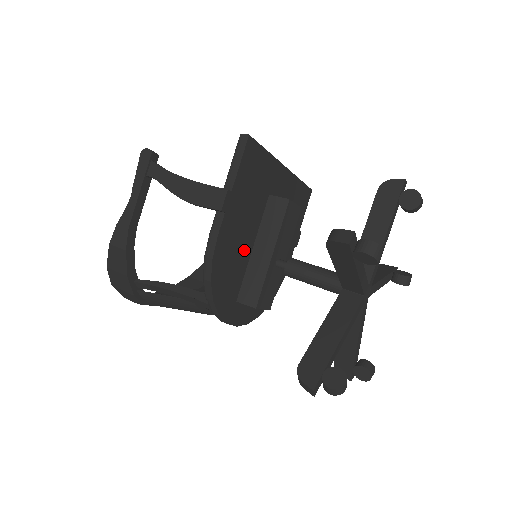
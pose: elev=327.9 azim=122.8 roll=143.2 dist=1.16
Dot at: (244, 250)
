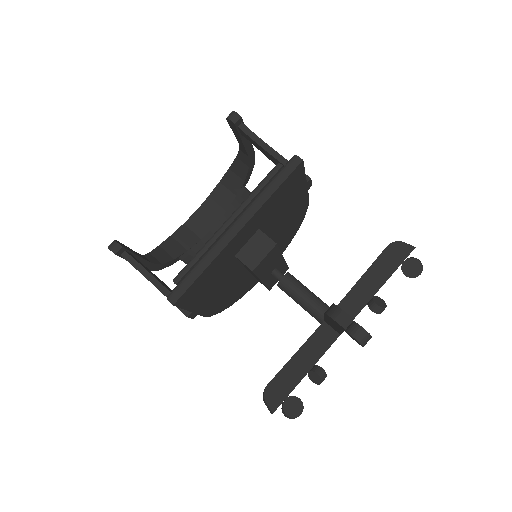
Dot at: (237, 279)
